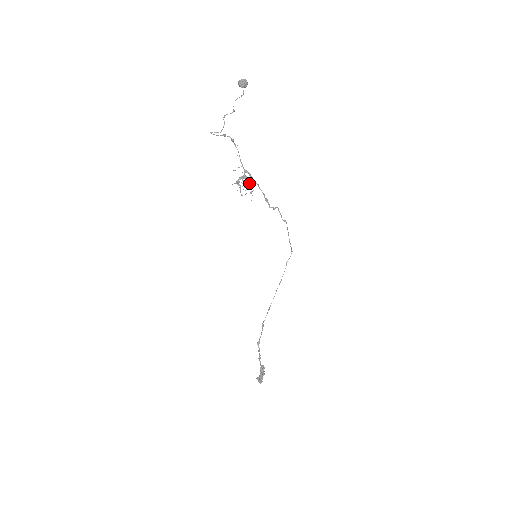
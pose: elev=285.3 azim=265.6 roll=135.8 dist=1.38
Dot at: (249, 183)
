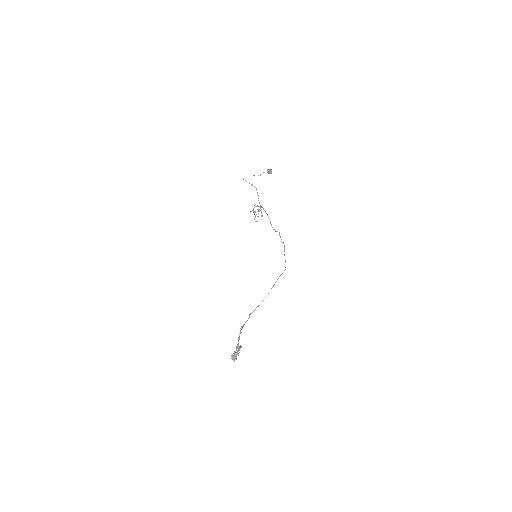
Dot at: (261, 212)
